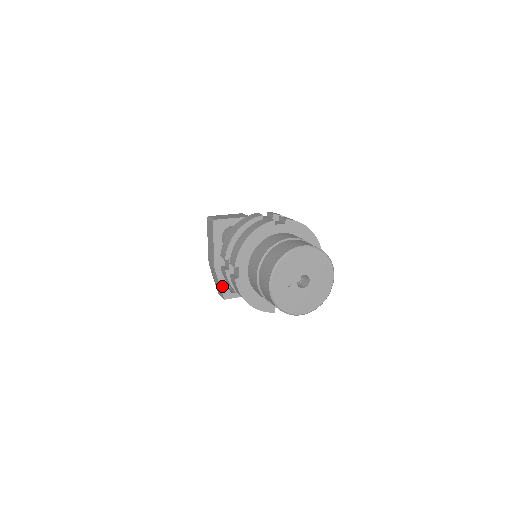
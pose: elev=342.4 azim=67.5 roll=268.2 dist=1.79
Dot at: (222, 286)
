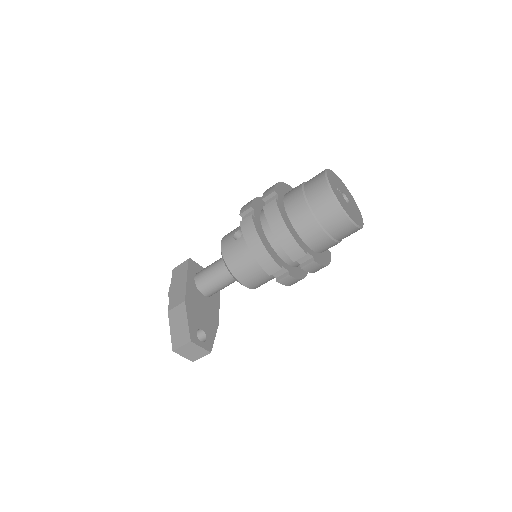
Dot at: (190, 324)
